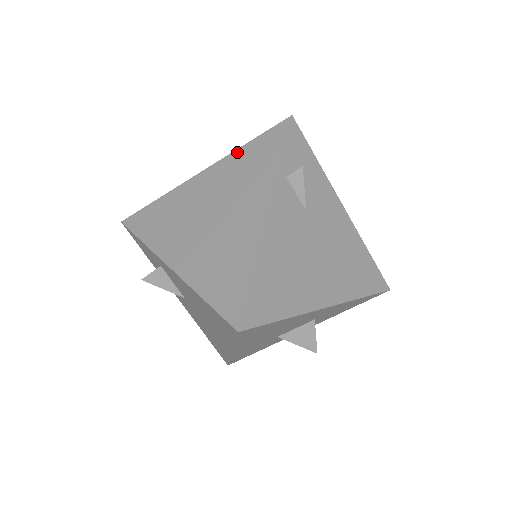
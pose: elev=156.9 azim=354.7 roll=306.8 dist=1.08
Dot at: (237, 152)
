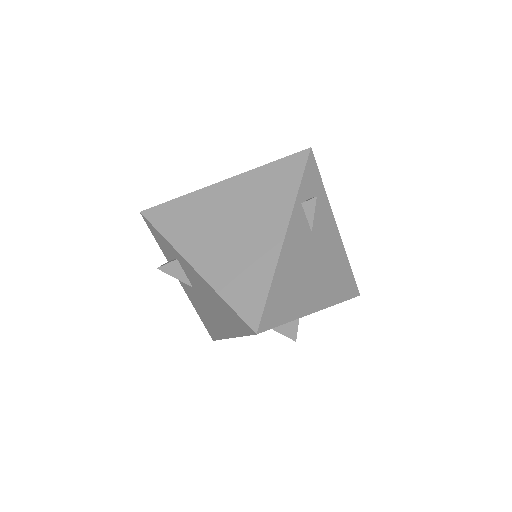
Dot at: (258, 170)
